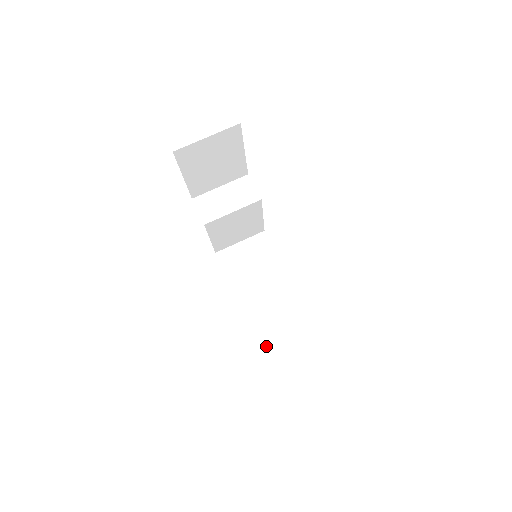
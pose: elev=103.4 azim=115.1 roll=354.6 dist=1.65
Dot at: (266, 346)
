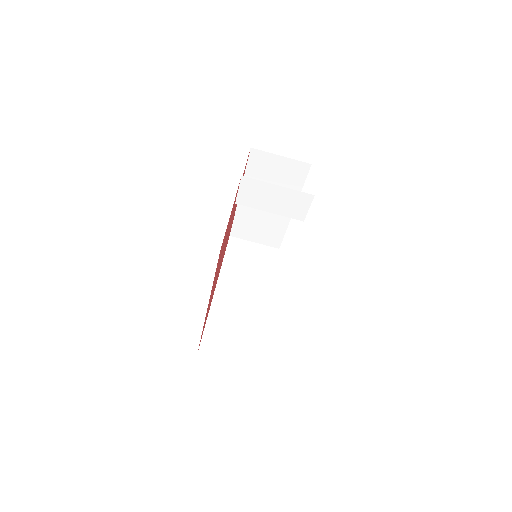
Dot at: (237, 231)
